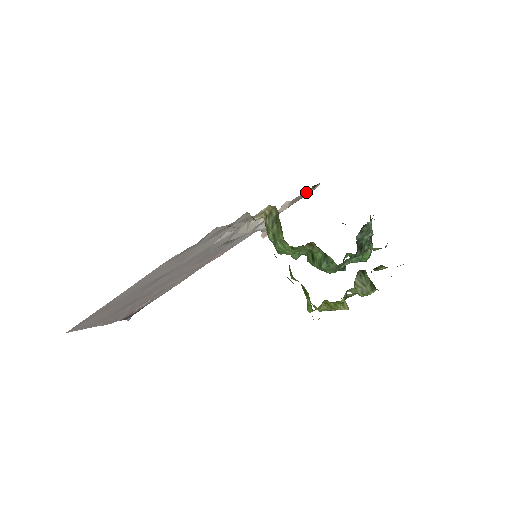
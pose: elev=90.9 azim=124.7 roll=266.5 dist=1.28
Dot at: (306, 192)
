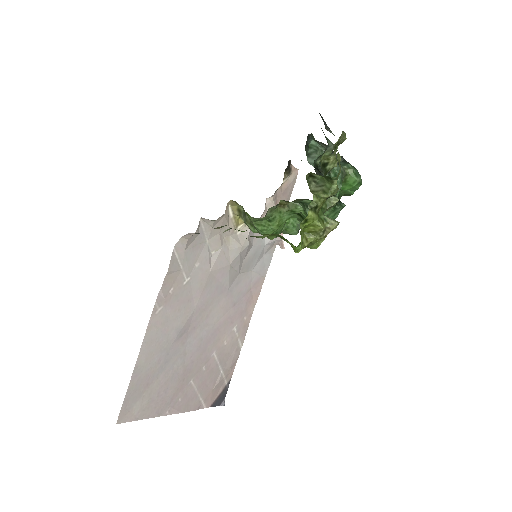
Dot at: (286, 183)
